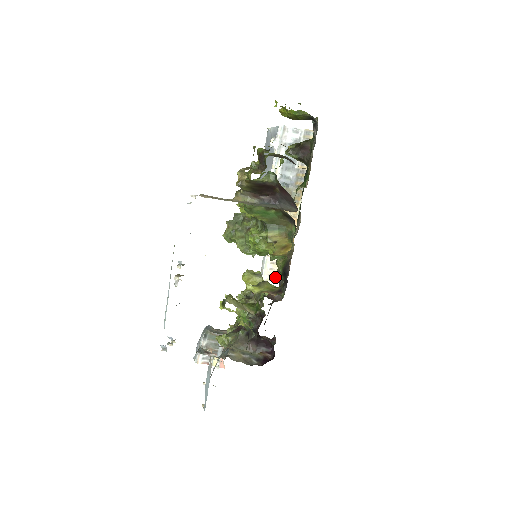
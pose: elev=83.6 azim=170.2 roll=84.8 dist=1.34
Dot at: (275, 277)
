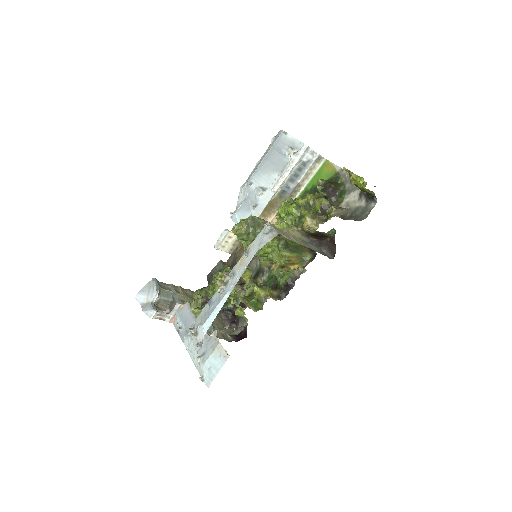
Dot at: (227, 248)
